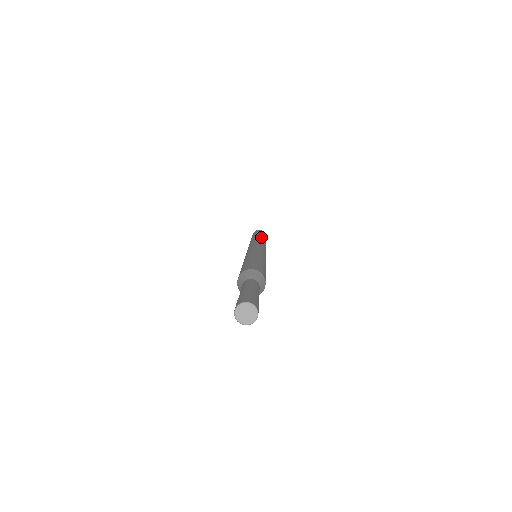
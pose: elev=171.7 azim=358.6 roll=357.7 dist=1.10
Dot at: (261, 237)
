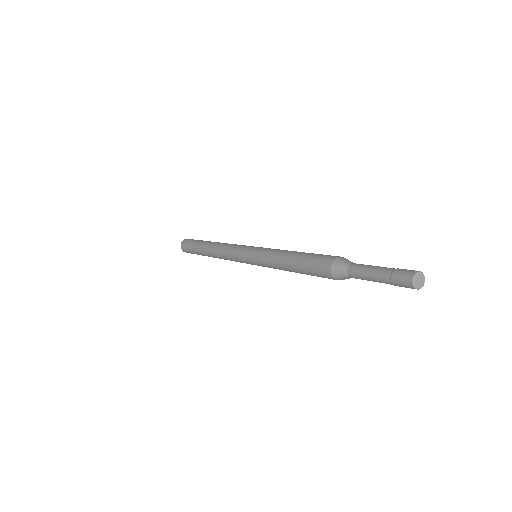
Dot at: (213, 244)
